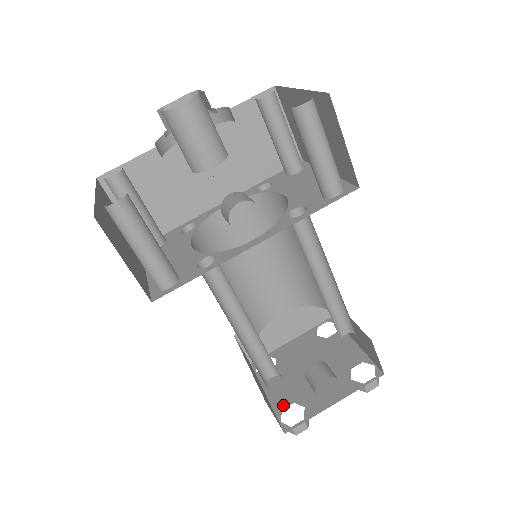
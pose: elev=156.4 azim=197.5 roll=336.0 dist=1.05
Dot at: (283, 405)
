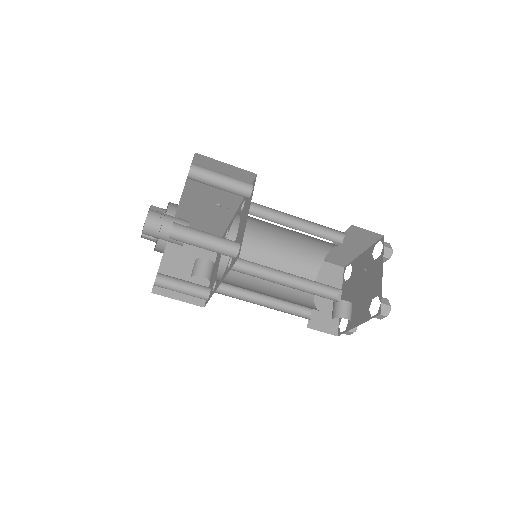
Dot at: occluded
